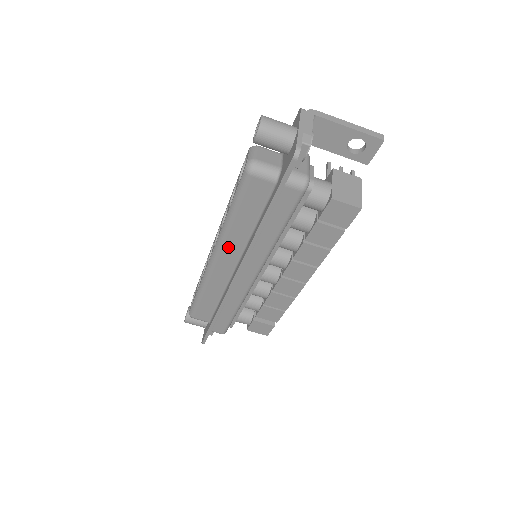
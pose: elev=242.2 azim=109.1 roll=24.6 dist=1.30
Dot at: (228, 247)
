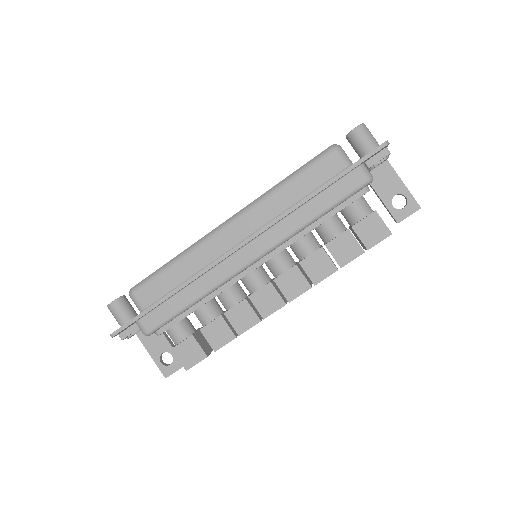
Dot at: (256, 213)
